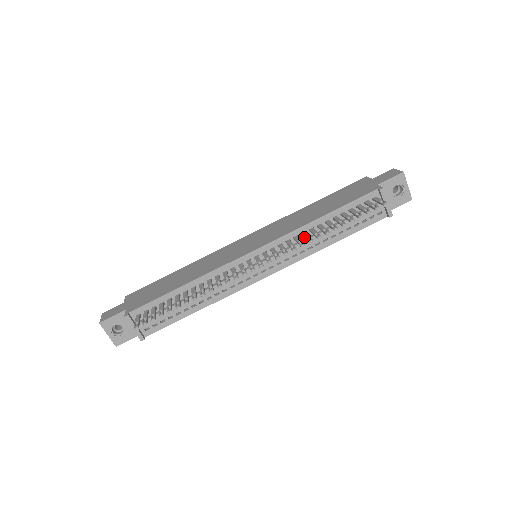
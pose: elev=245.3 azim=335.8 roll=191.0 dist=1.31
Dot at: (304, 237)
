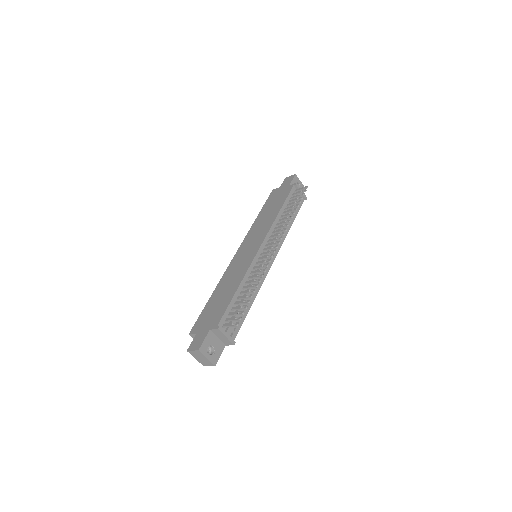
Dot at: (281, 224)
